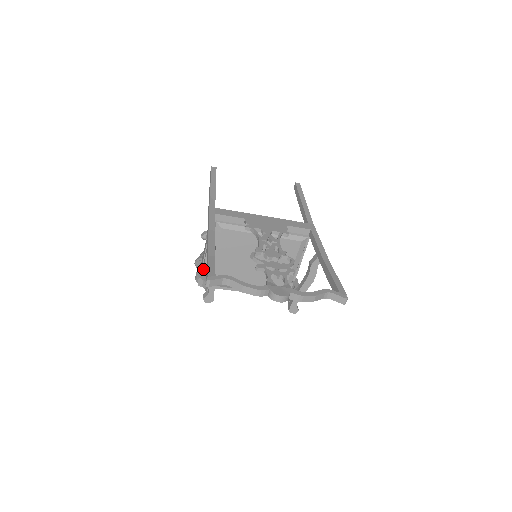
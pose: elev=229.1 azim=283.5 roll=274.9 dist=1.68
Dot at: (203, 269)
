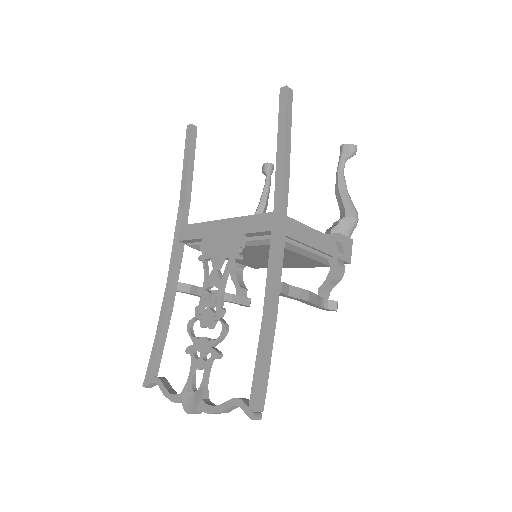
Dot at: occluded
